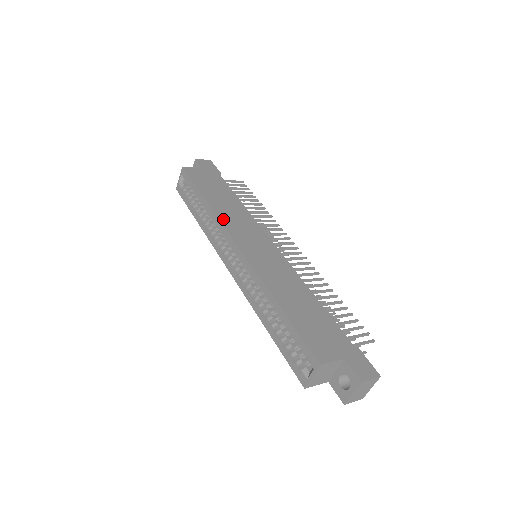
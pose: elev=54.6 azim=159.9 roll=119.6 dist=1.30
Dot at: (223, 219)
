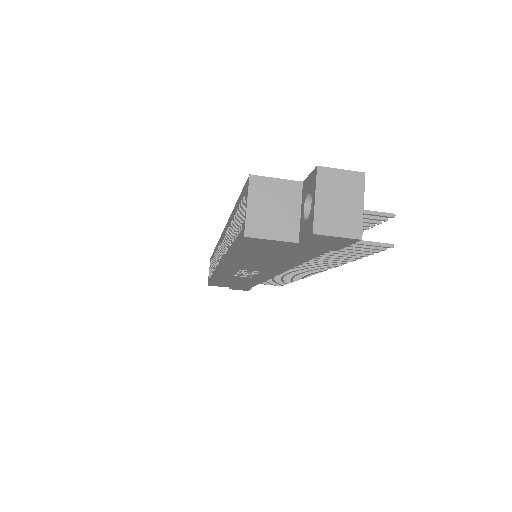
Dot at: occluded
